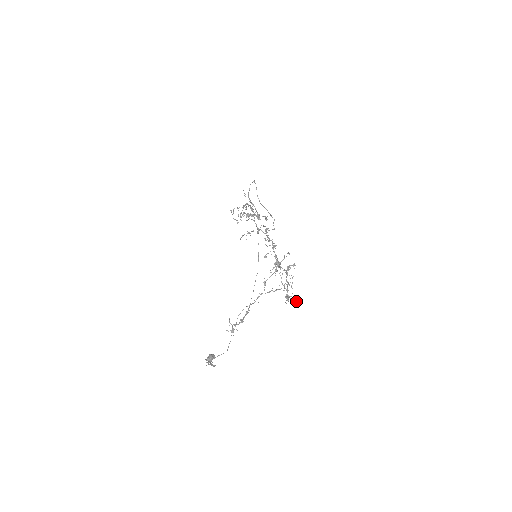
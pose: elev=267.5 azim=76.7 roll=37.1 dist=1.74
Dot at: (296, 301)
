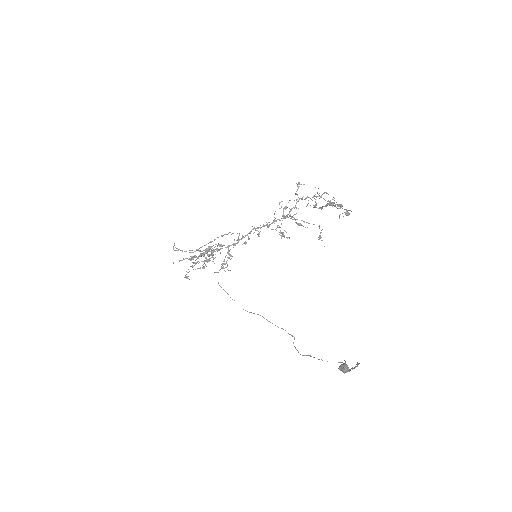
Dot at: occluded
